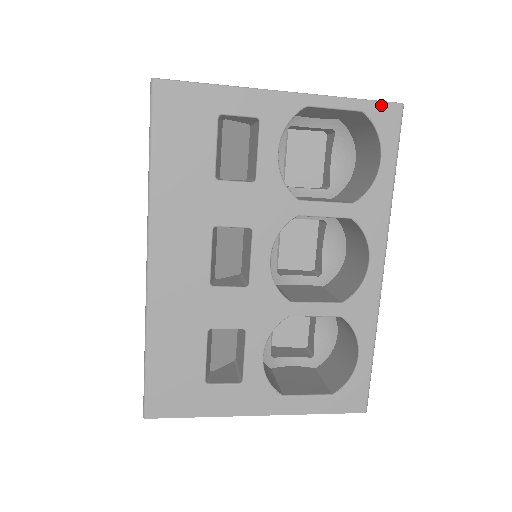
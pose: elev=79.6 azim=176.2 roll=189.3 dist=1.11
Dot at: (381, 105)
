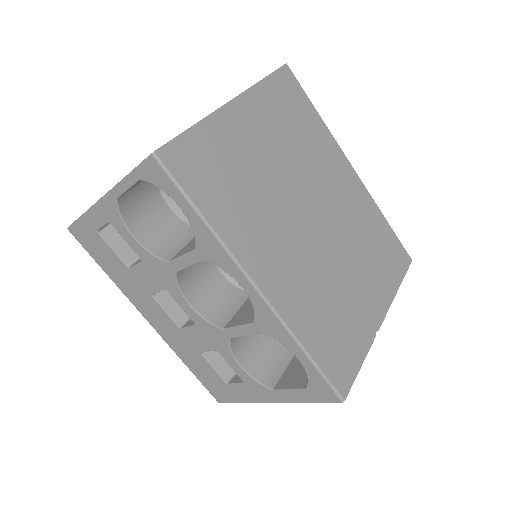
Dot at: (143, 167)
